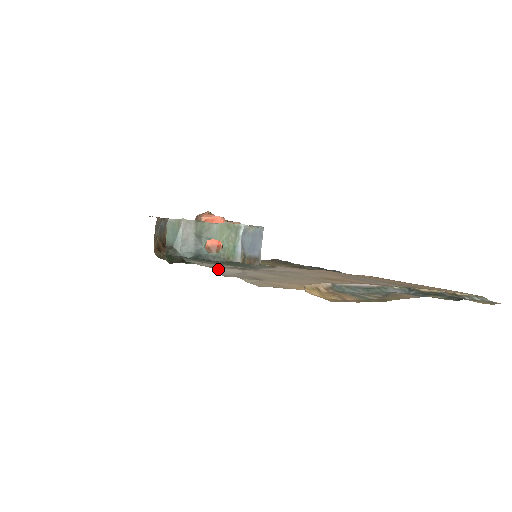
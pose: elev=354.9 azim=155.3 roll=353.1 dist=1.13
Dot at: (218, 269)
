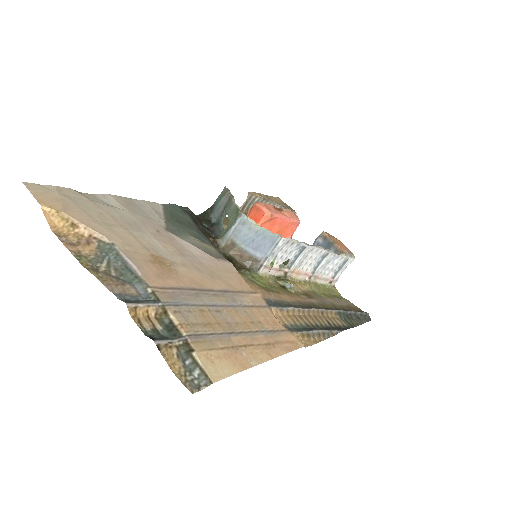
Dot at: (110, 196)
